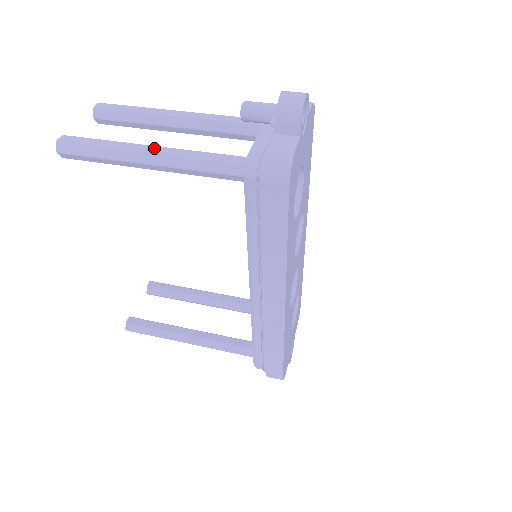
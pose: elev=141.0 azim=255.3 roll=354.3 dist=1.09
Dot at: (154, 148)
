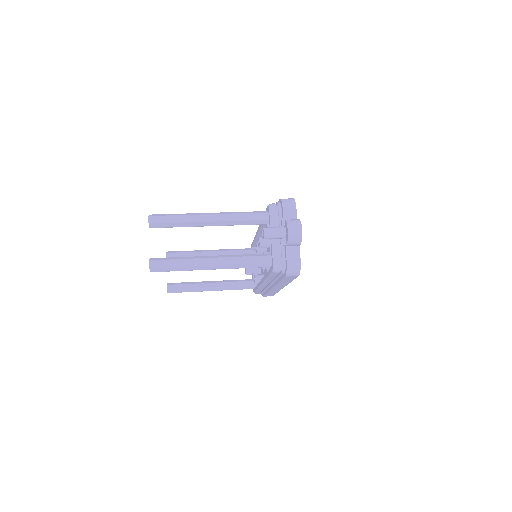
Dot at: (214, 261)
